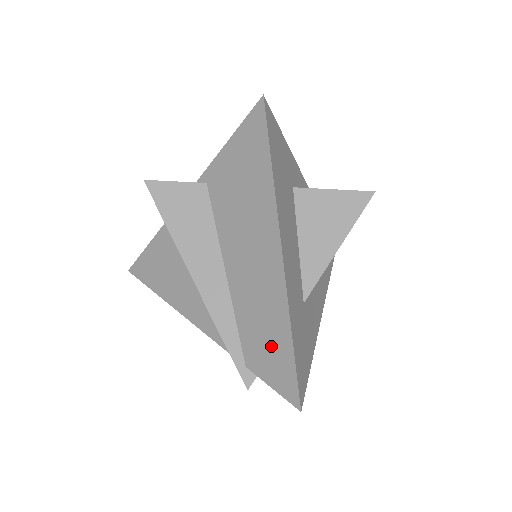
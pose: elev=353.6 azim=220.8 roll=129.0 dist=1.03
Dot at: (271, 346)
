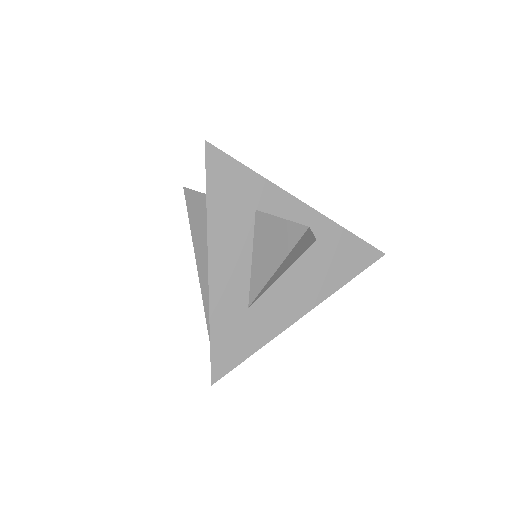
Dot at: occluded
